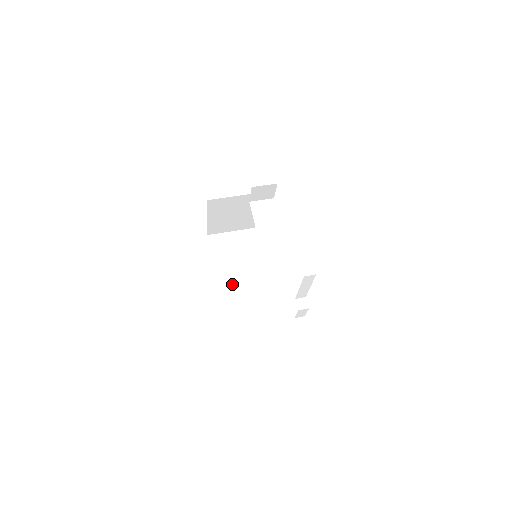
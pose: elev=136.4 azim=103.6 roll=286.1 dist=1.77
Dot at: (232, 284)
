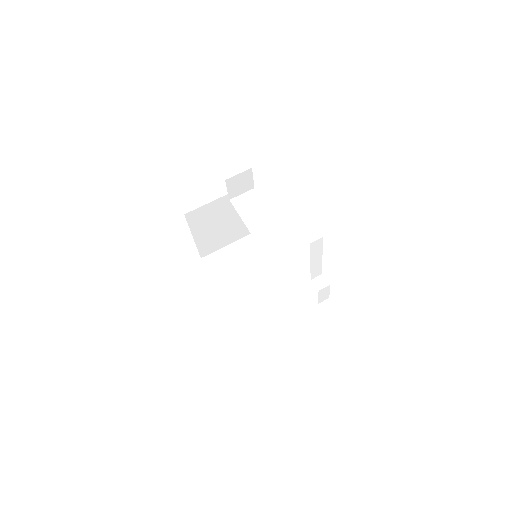
Dot at: (243, 300)
